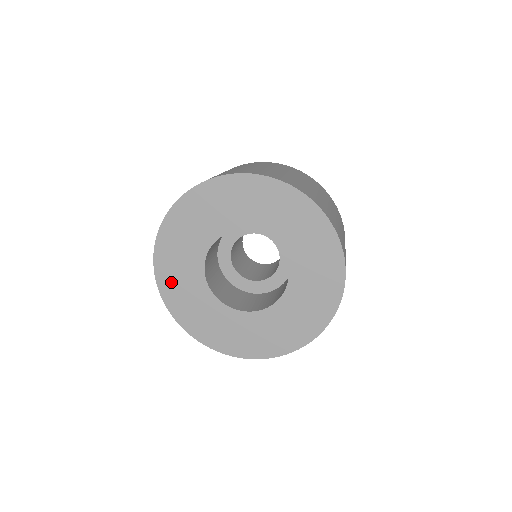
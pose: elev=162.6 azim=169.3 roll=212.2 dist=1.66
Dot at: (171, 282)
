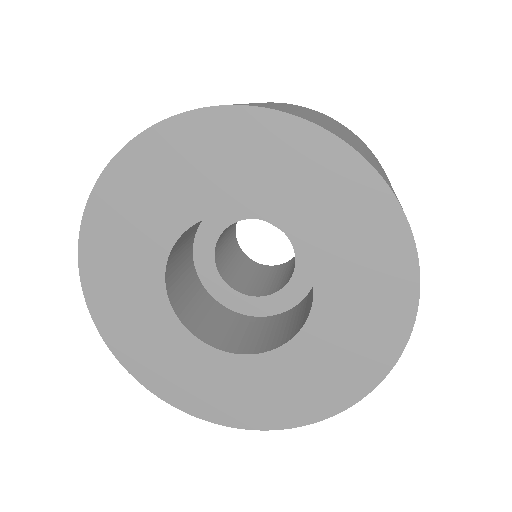
Dot at: (108, 296)
